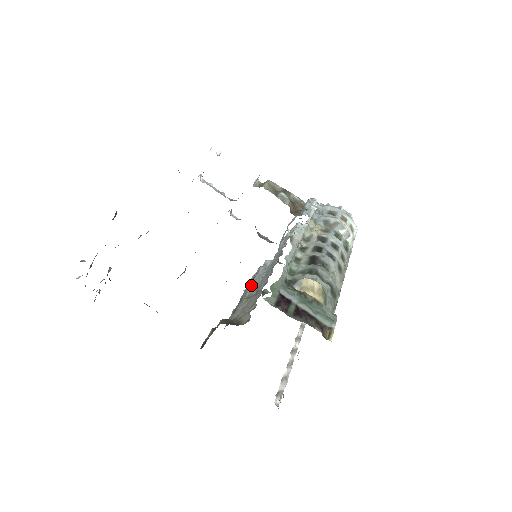
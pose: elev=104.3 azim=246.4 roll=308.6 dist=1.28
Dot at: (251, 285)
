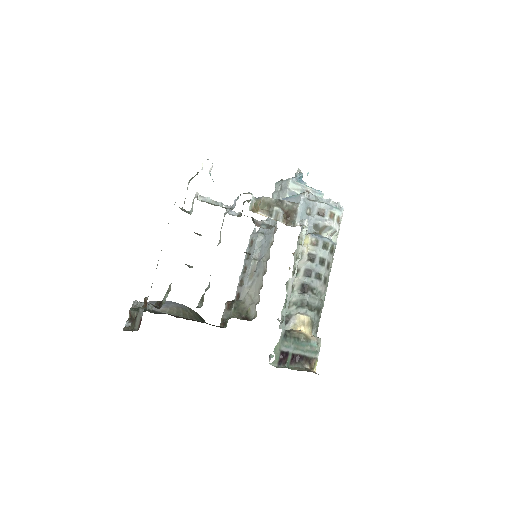
Dot at: (252, 258)
